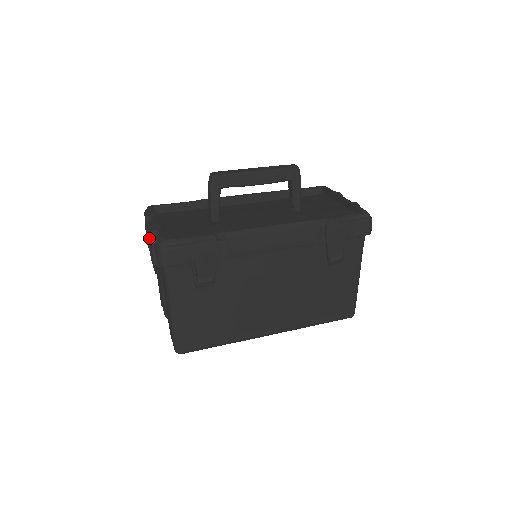
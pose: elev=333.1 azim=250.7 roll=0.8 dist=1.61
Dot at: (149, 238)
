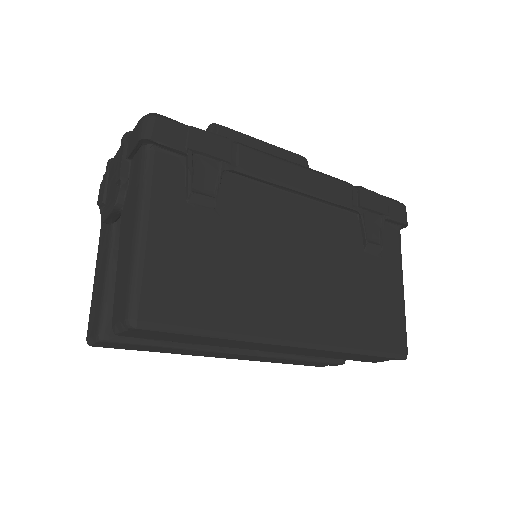
Dot at: (110, 177)
